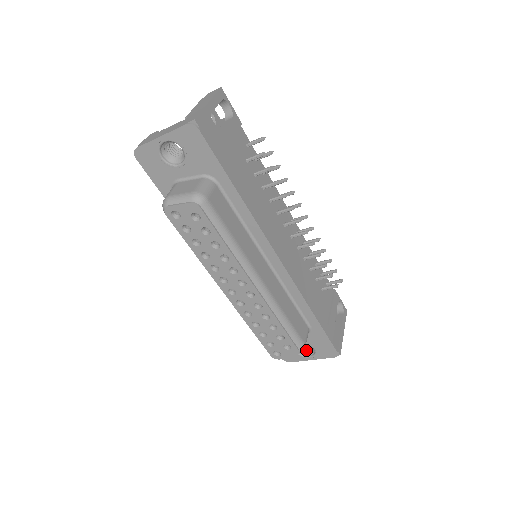
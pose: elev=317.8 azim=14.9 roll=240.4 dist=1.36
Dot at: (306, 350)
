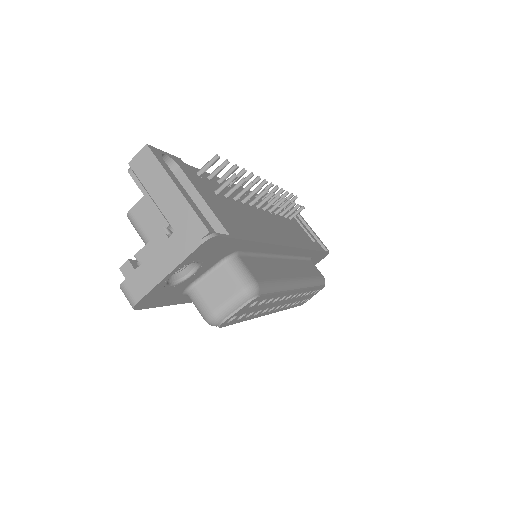
Dot at: occluded
